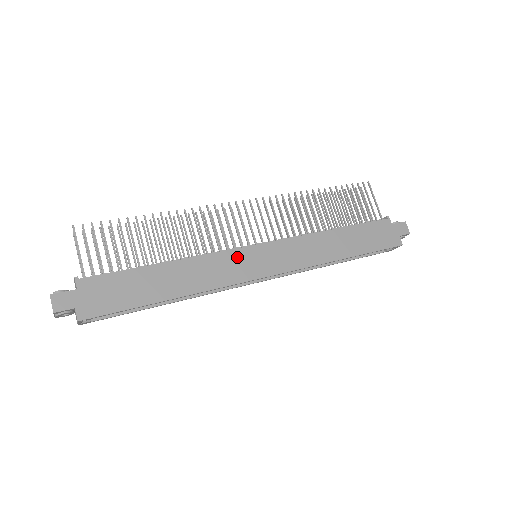
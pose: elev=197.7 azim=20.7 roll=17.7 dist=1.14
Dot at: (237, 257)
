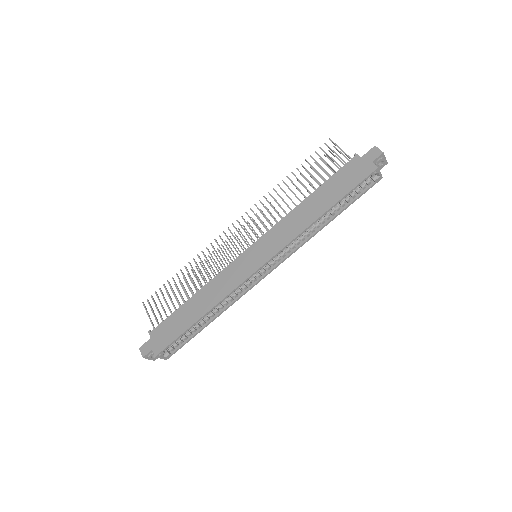
Dot at: (236, 265)
